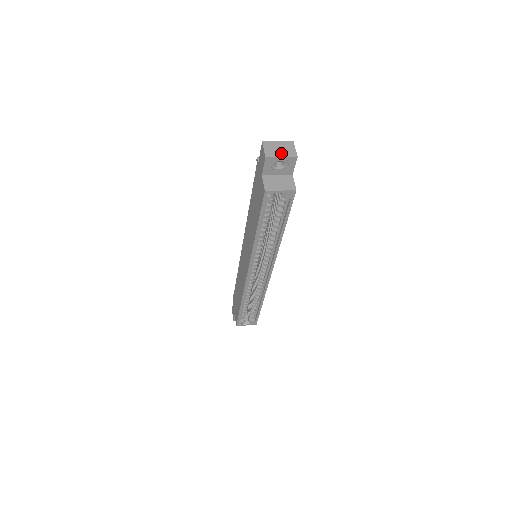
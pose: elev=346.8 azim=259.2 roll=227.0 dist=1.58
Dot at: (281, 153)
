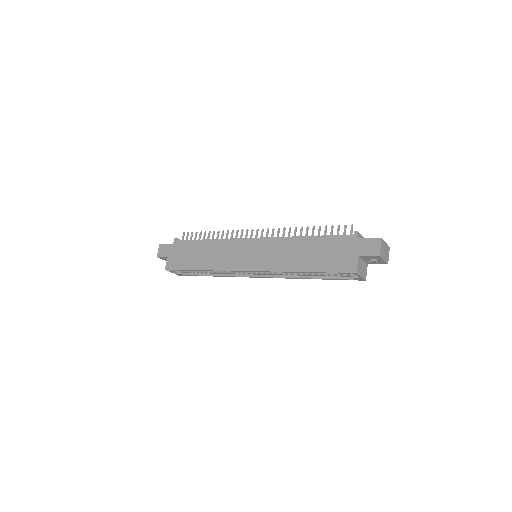
Dot at: (385, 256)
